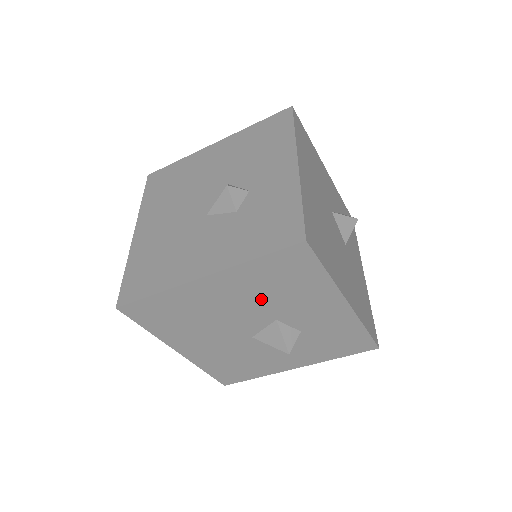
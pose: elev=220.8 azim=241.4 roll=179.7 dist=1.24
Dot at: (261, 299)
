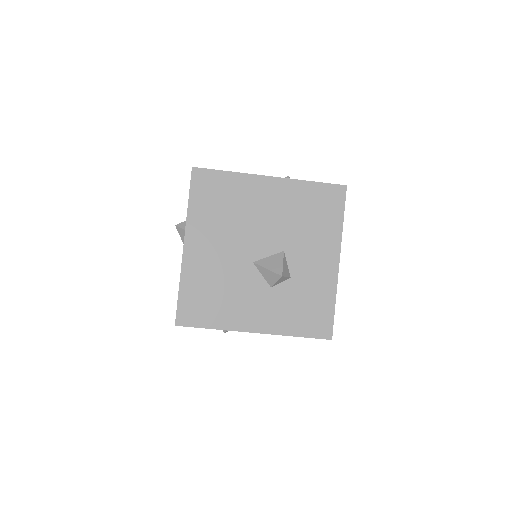
Dot at: (289, 221)
